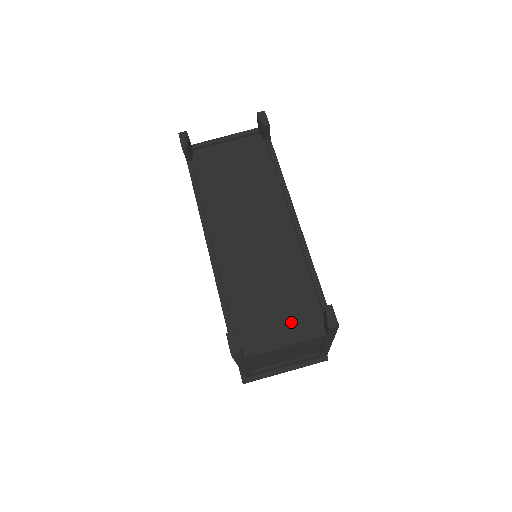
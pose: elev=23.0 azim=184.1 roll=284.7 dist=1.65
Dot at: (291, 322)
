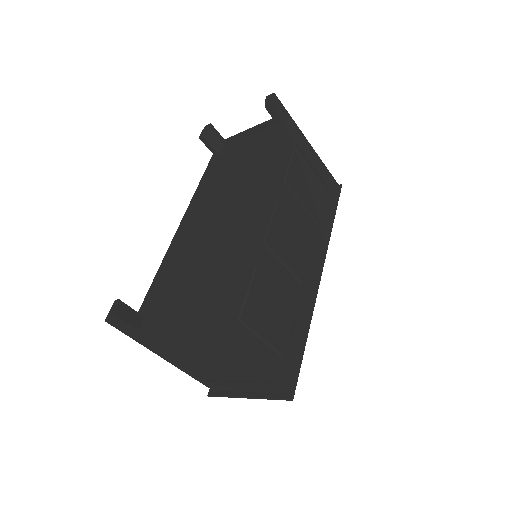
Dot at: occluded
